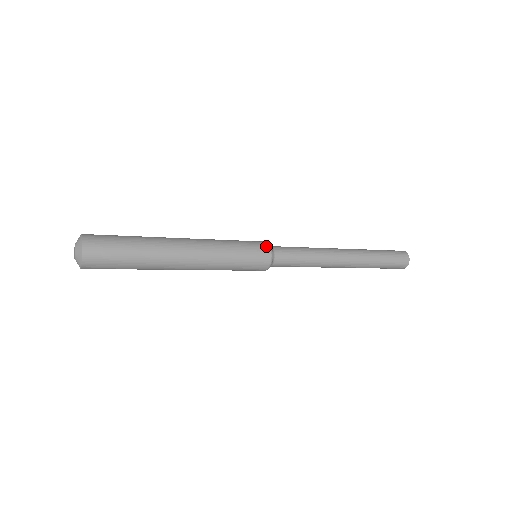
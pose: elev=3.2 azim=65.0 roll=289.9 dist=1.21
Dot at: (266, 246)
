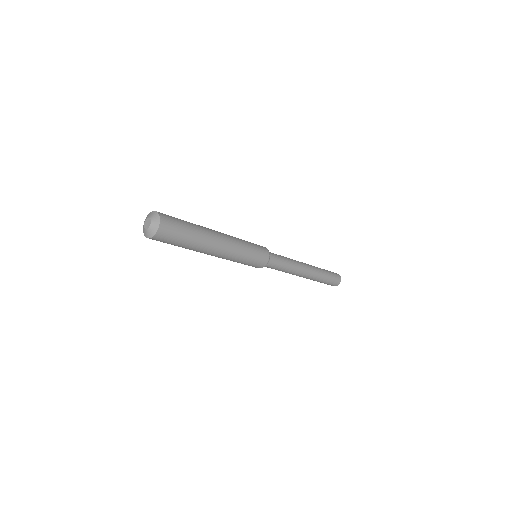
Dot at: (265, 248)
